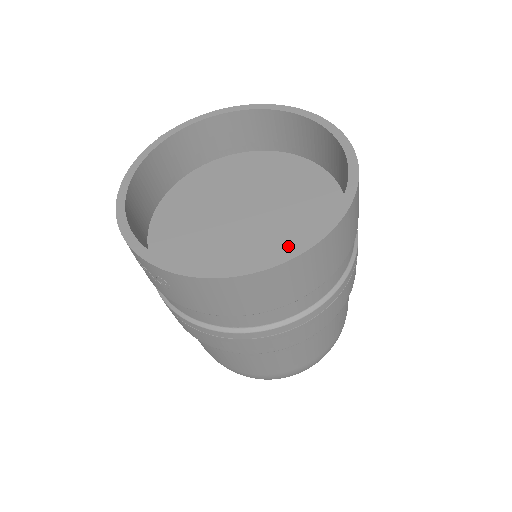
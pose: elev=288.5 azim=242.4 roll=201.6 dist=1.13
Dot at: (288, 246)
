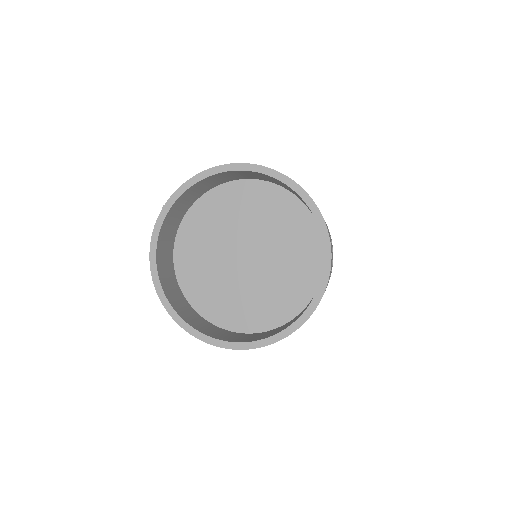
Dot at: (284, 283)
